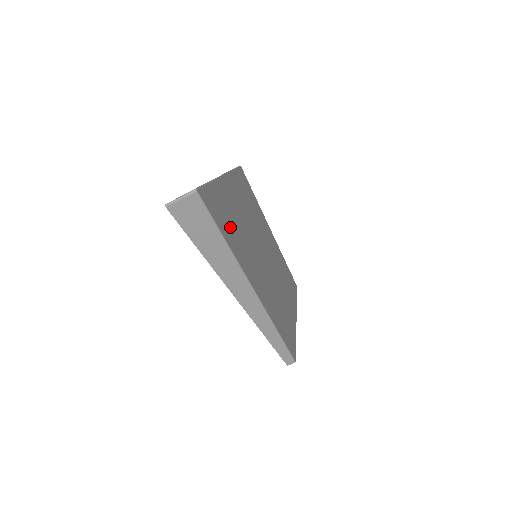
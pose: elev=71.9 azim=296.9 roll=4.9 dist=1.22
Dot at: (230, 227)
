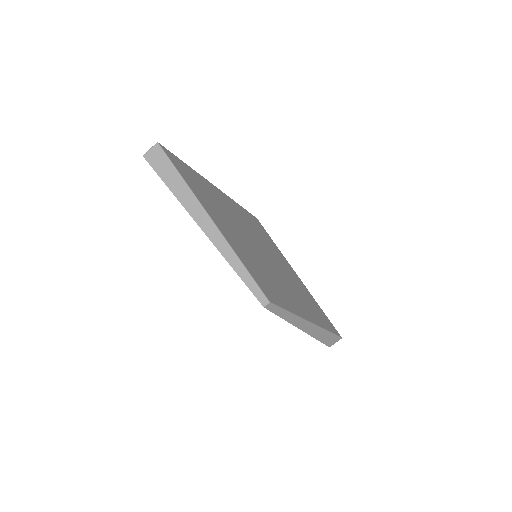
Dot at: (197, 186)
